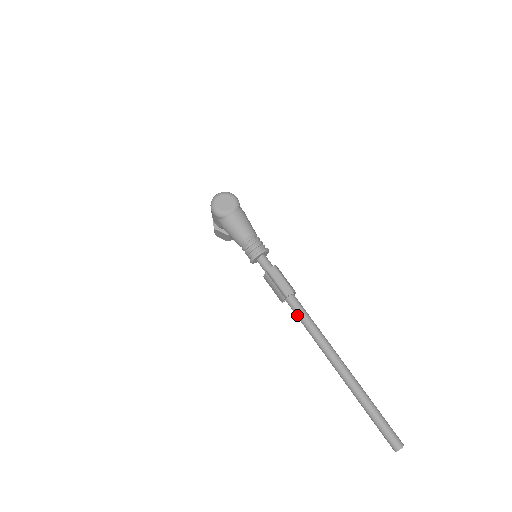
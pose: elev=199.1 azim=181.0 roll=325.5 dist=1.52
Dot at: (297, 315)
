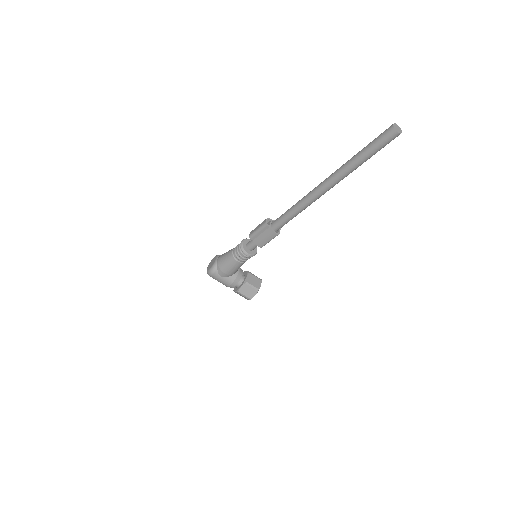
Dot at: (284, 220)
